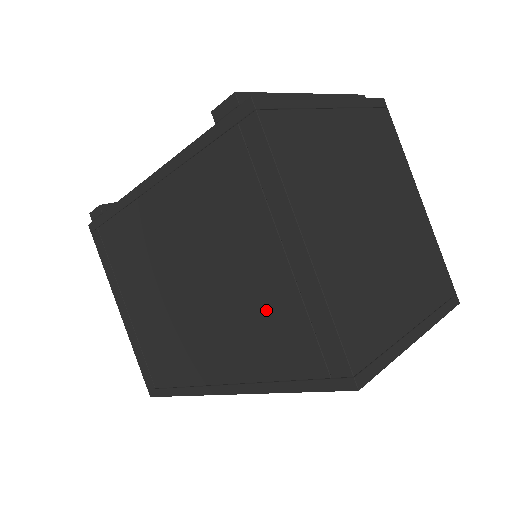
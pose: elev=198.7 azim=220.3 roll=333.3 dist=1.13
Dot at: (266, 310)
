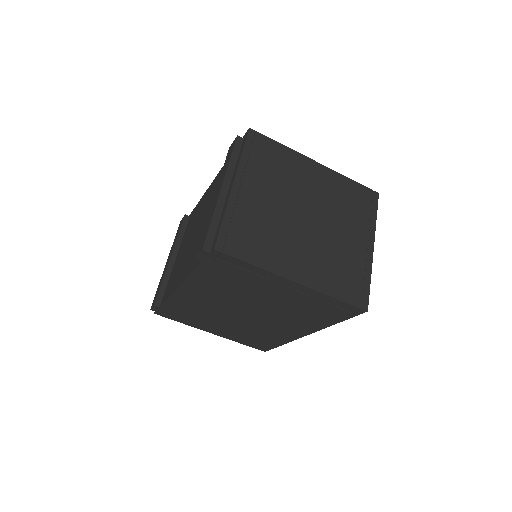
Dot at: (298, 306)
